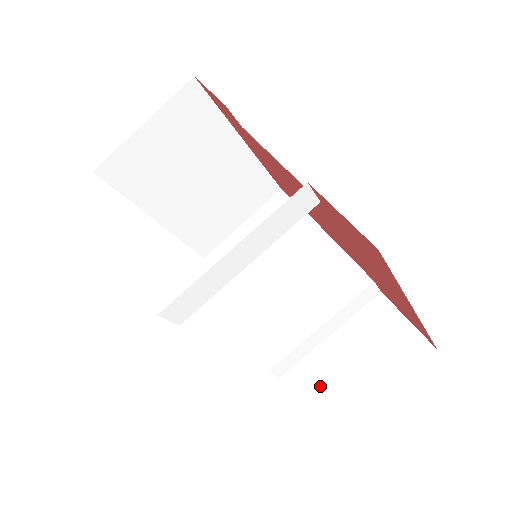
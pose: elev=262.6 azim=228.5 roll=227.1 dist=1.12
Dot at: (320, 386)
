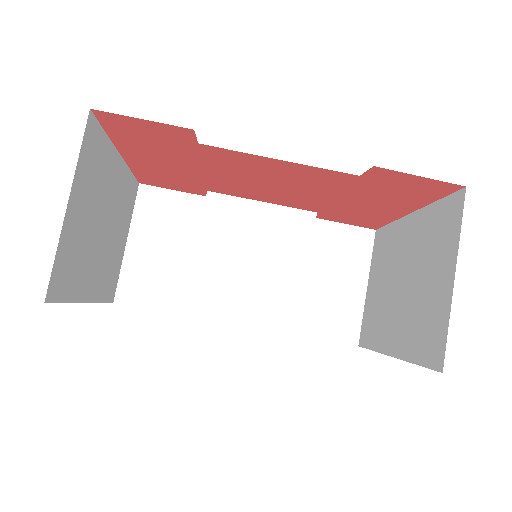
Dot at: (326, 313)
